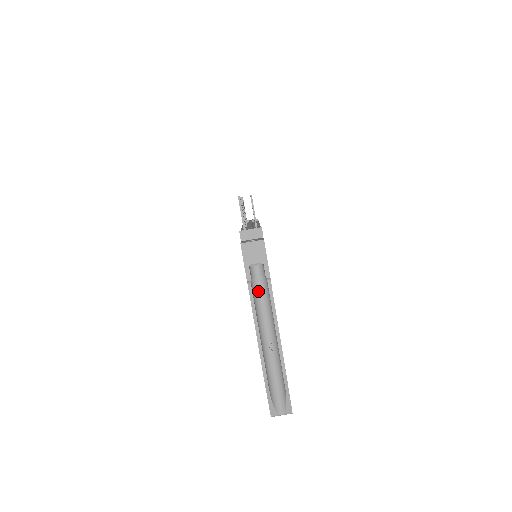
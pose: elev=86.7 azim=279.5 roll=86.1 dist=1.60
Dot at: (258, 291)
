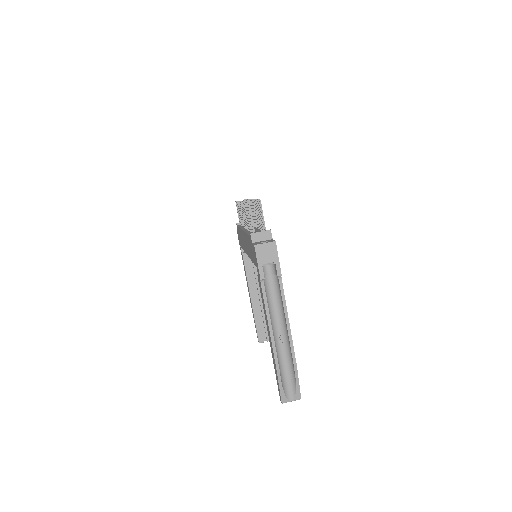
Dot at: (269, 288)
